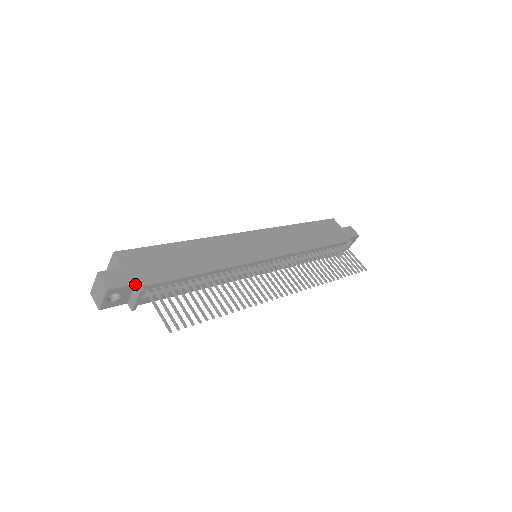
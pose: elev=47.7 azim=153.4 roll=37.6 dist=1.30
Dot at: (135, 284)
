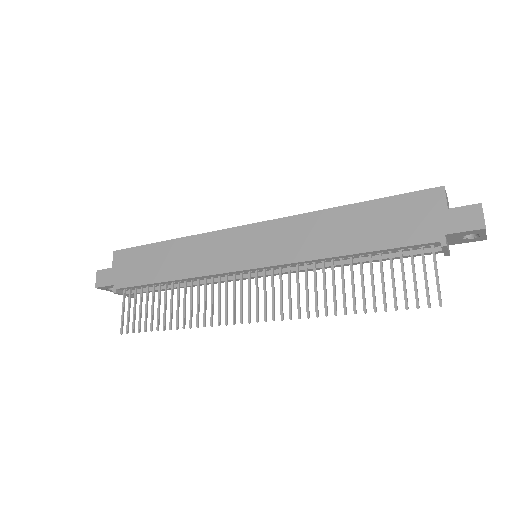
Dot at: (114, 285)
